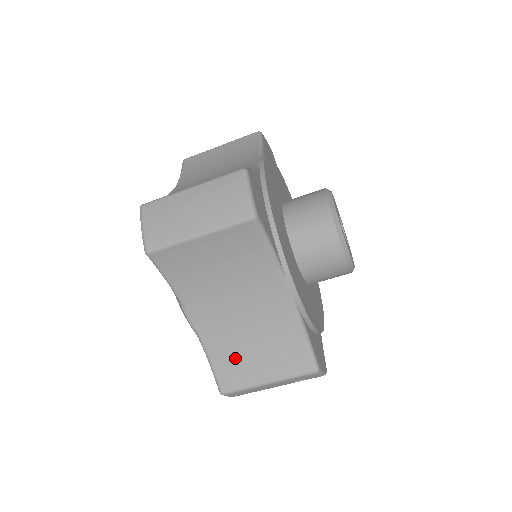
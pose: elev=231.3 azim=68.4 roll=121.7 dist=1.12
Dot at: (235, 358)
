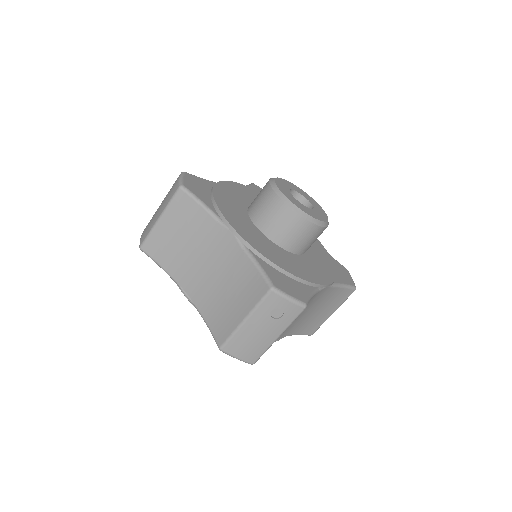
Dot at: (220, 312)
